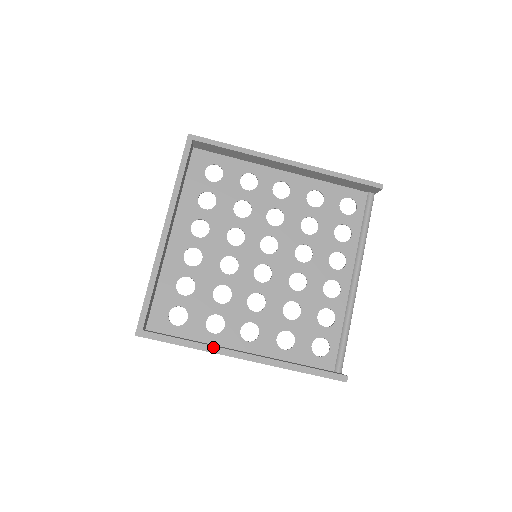
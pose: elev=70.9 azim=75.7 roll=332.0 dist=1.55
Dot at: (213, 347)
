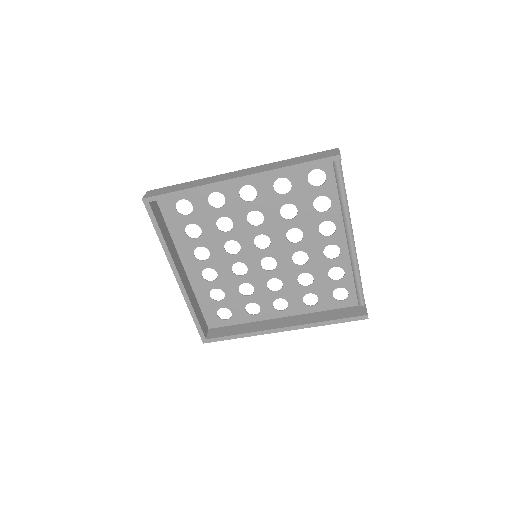
Dot at: (258, 332)
